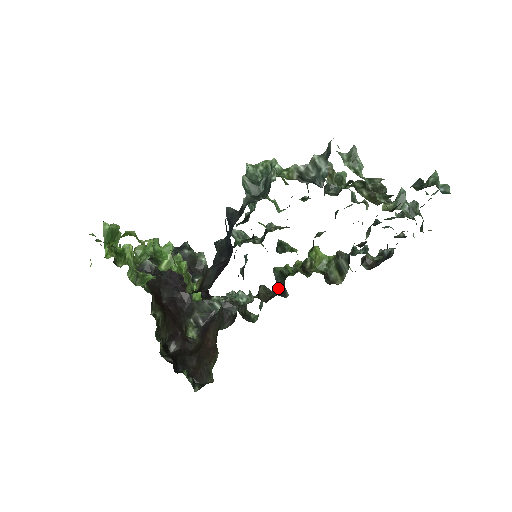
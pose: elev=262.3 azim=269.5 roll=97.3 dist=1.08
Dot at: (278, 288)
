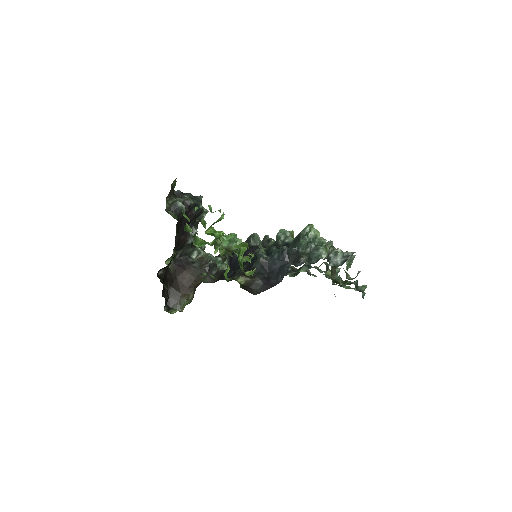
Dot at: occluded
